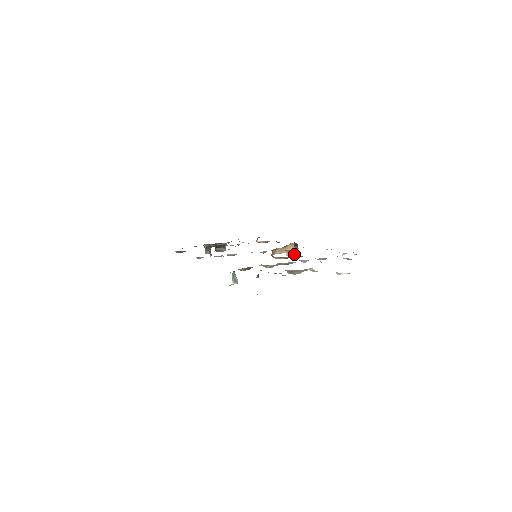
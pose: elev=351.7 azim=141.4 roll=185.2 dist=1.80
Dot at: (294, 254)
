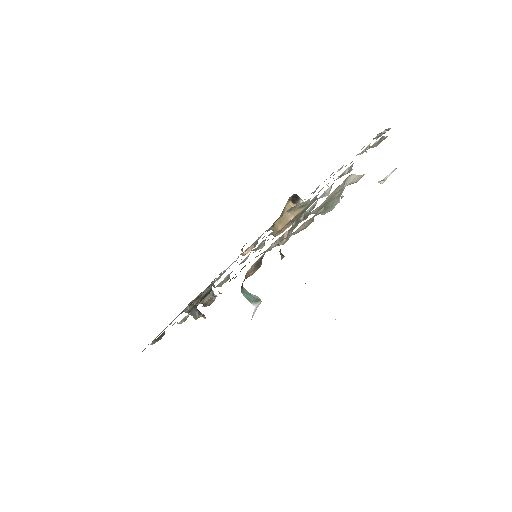
Dot at: (302, 209)
